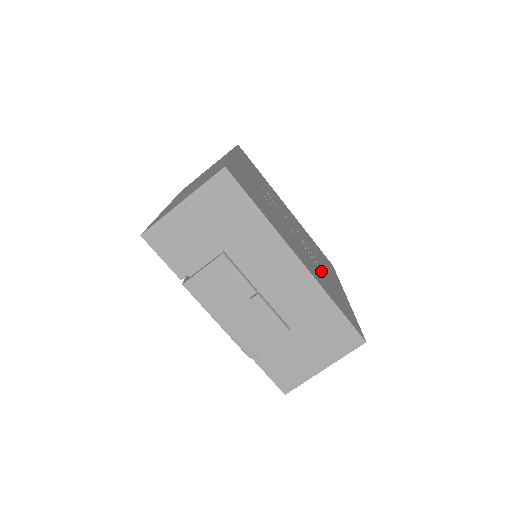
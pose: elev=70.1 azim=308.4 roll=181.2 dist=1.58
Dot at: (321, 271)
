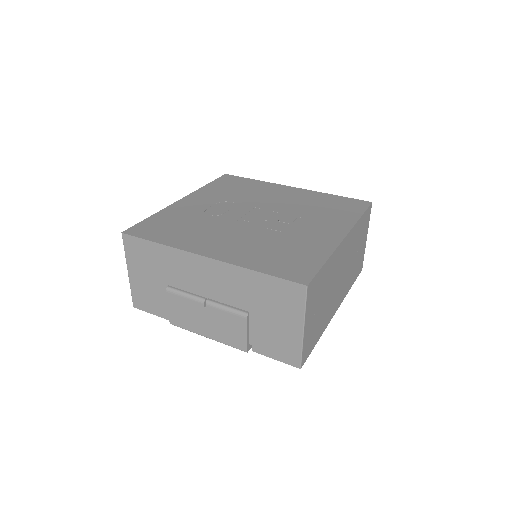
Dot at: (279, 239)
